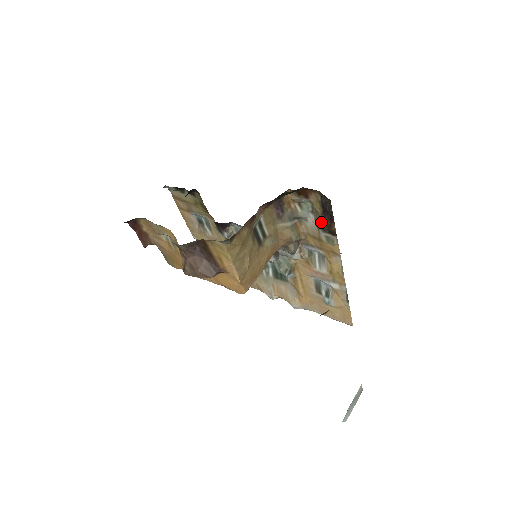
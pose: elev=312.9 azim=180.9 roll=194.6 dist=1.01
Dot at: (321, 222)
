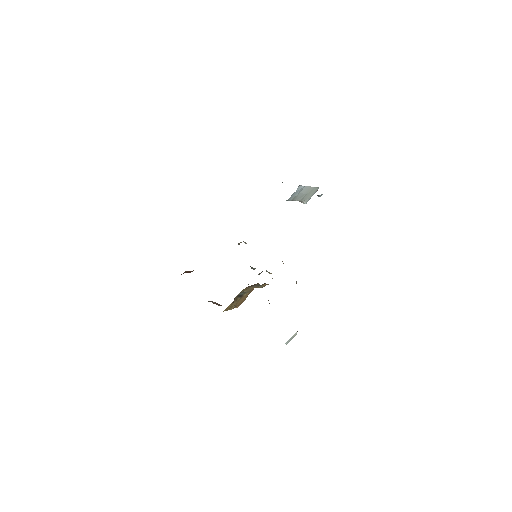
Dot at: occluded
